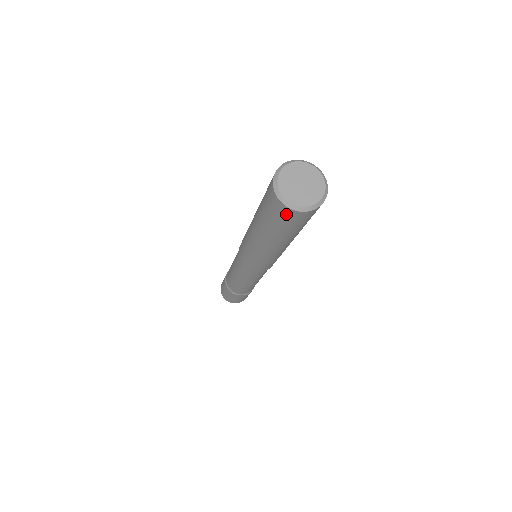
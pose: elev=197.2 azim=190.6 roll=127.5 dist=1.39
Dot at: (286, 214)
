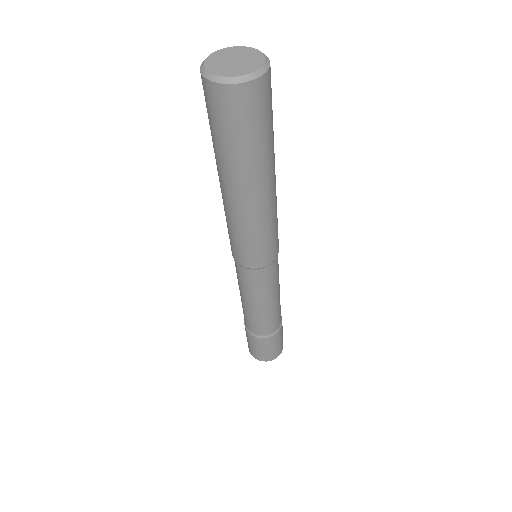
Dot at: (251, 98)
